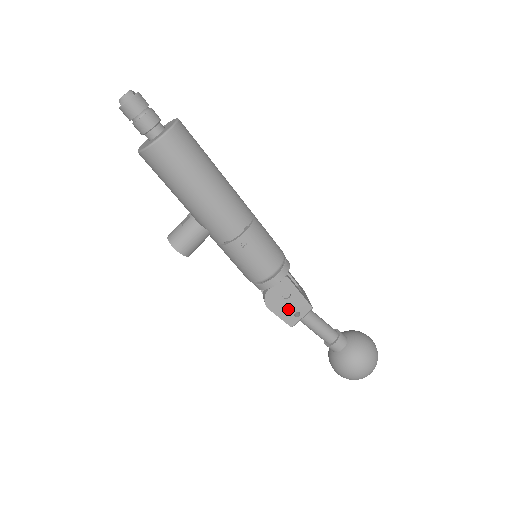
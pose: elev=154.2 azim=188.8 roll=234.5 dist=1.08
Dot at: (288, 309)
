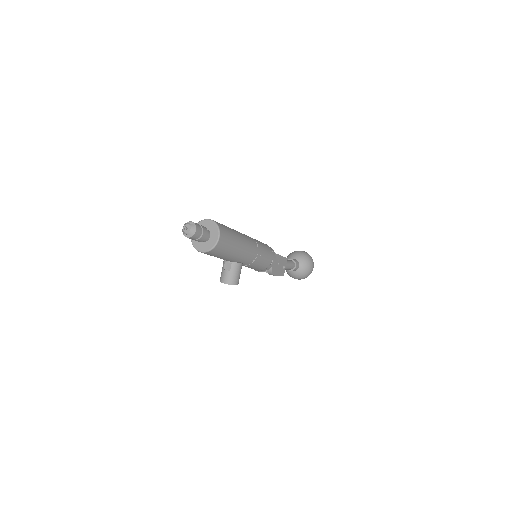
Dot at: (280, 268)
